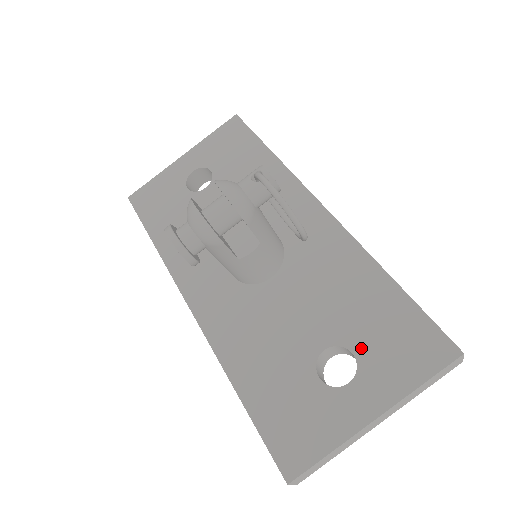
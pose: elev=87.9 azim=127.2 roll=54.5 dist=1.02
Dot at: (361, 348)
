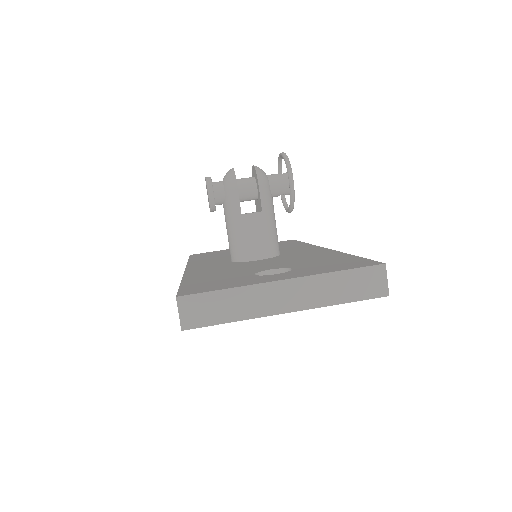
Dot at: (301, 267)
